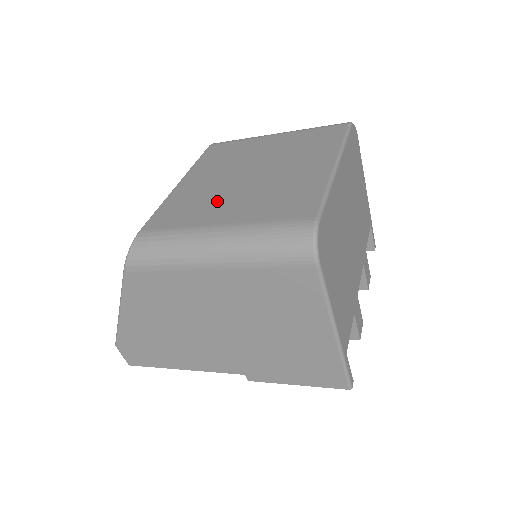
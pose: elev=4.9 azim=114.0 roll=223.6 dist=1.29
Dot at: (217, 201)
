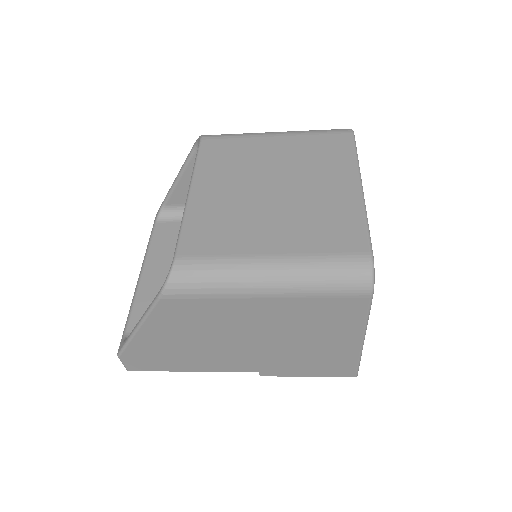
Dot at: (252, 222)
